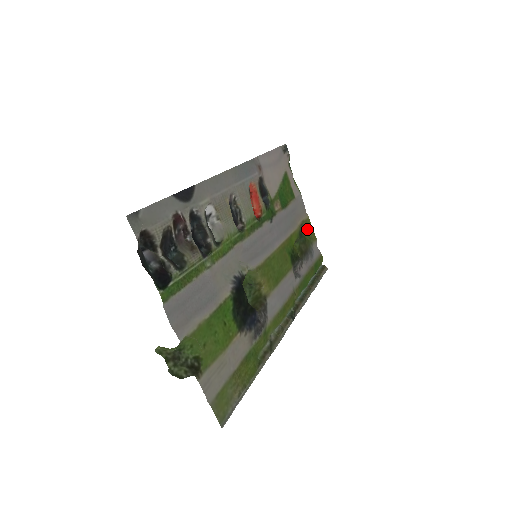
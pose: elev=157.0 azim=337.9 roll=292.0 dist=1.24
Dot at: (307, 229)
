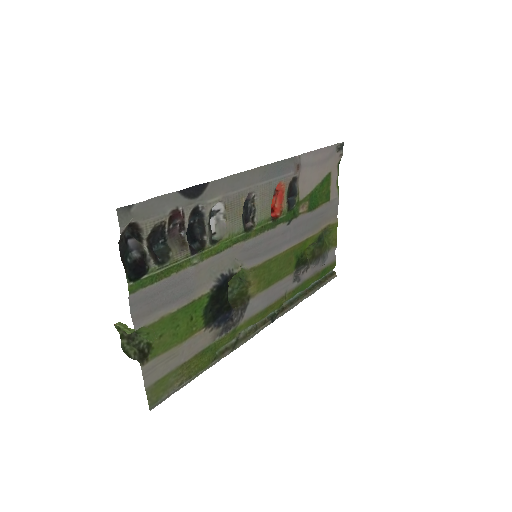
Dot at: (331, 233)
